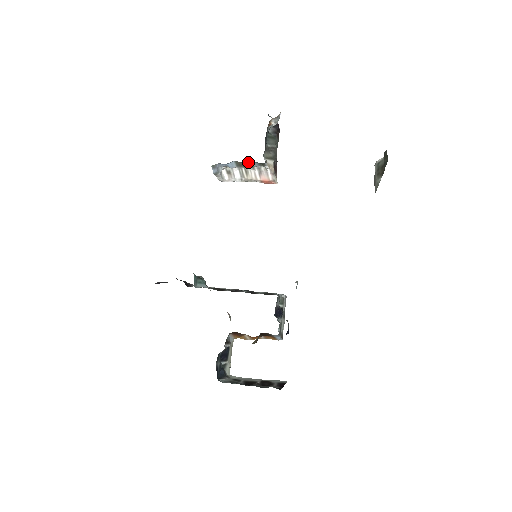
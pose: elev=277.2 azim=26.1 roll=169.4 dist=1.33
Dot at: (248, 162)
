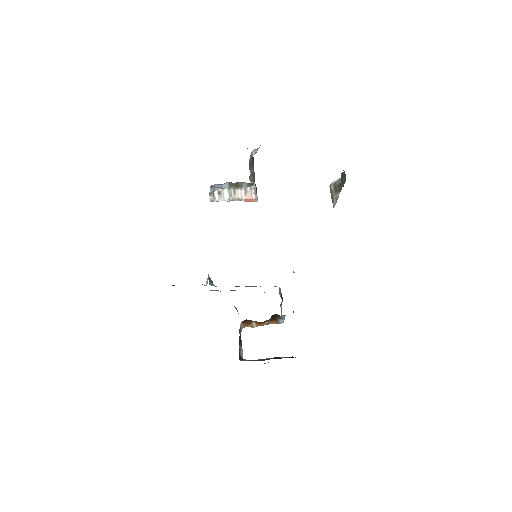
Dot at: (239, 183)
